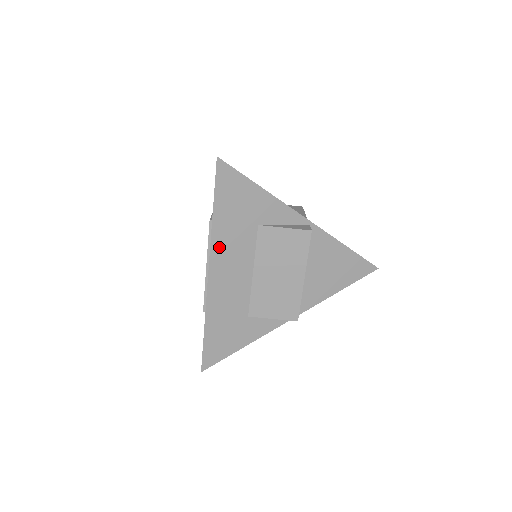
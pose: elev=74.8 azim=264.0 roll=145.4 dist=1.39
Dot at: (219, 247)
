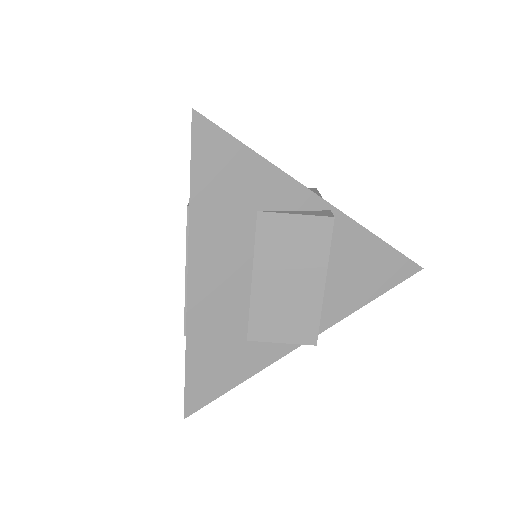
Dot at: (201, 244)
